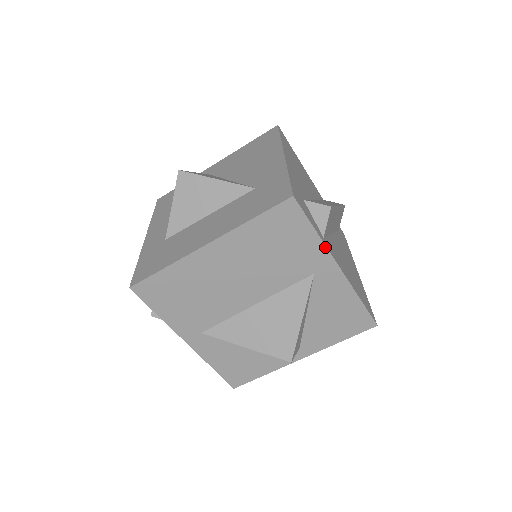
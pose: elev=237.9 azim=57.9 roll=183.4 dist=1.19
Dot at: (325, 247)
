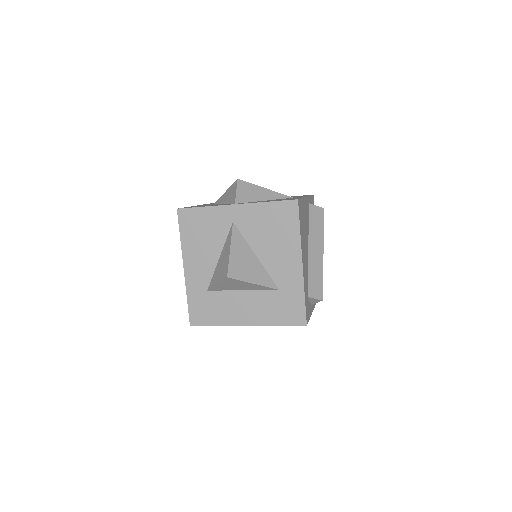
Dot at: (311, 313)
